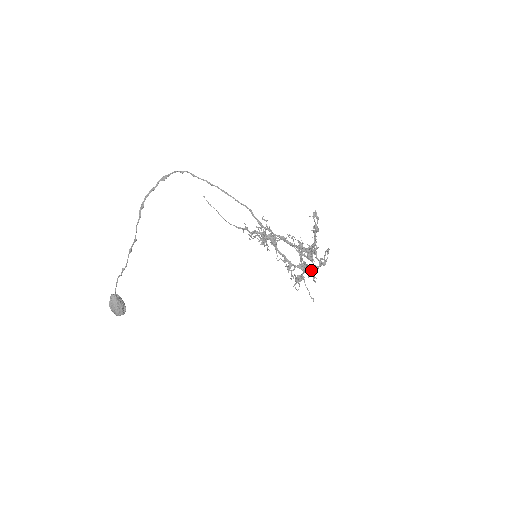
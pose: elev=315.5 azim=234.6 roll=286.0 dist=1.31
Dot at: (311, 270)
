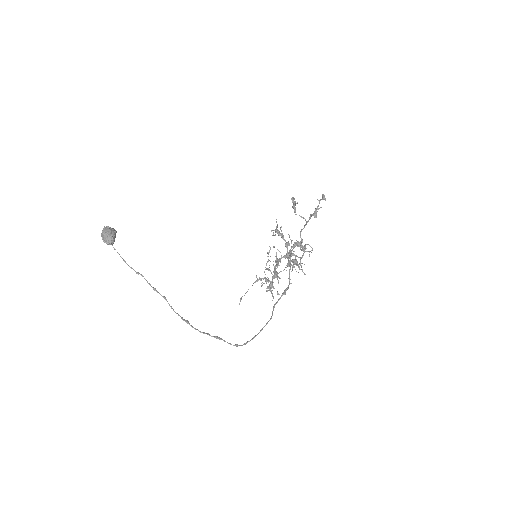
Dot at: (291, 265)
